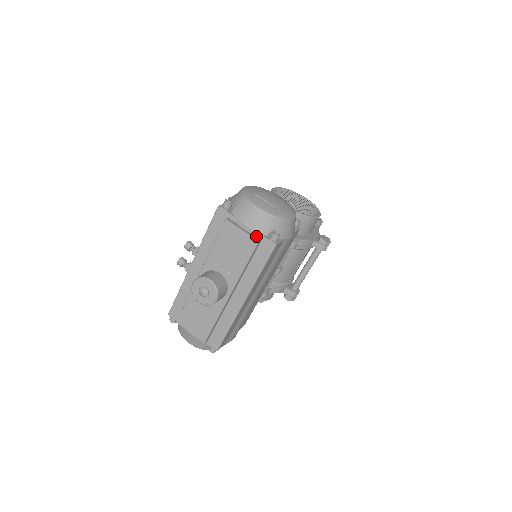
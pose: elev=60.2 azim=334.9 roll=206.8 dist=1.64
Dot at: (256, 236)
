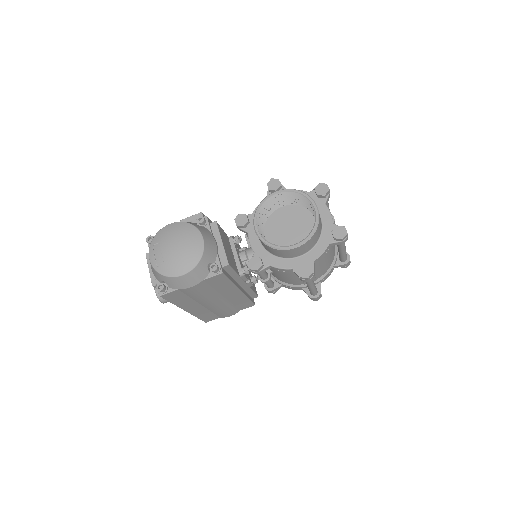
Dot at: (156, 279)
